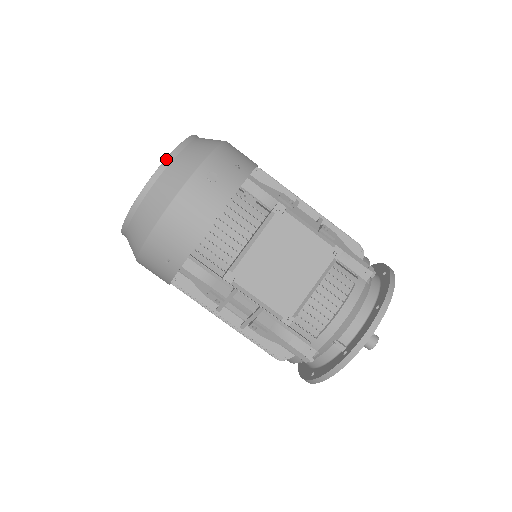
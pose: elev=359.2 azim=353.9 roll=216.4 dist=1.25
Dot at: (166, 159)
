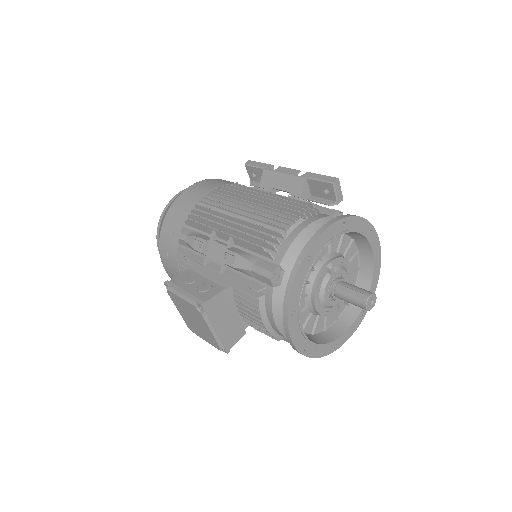
Dot at: (157, 246)
